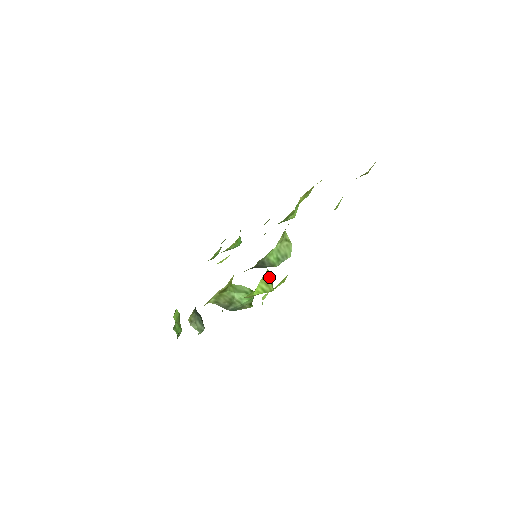
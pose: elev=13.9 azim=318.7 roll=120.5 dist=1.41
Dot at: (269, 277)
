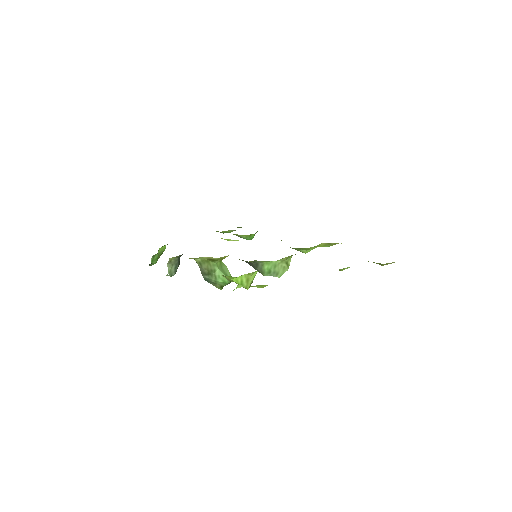
Dot at: (253, 277)
